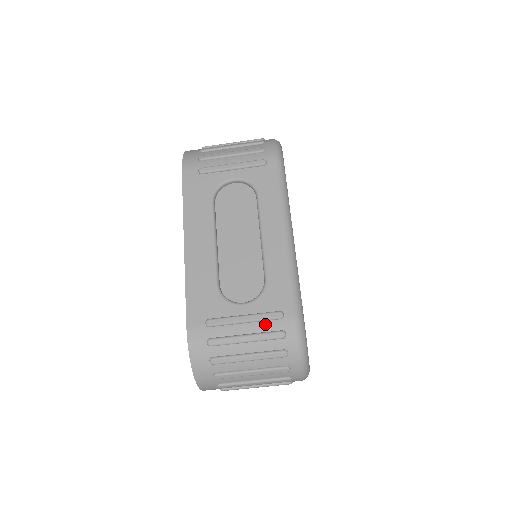
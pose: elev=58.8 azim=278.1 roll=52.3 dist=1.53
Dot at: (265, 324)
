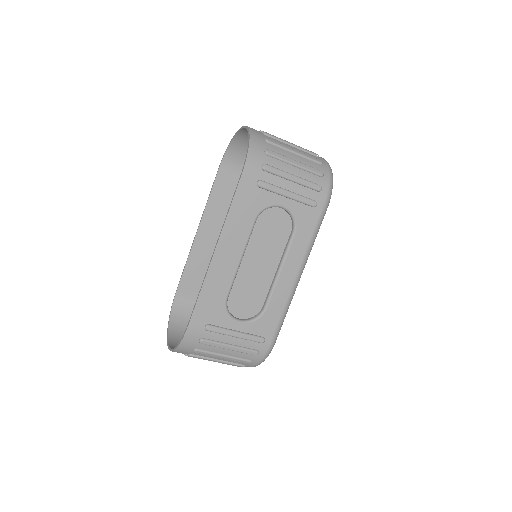
Dot at: (248, 343)
